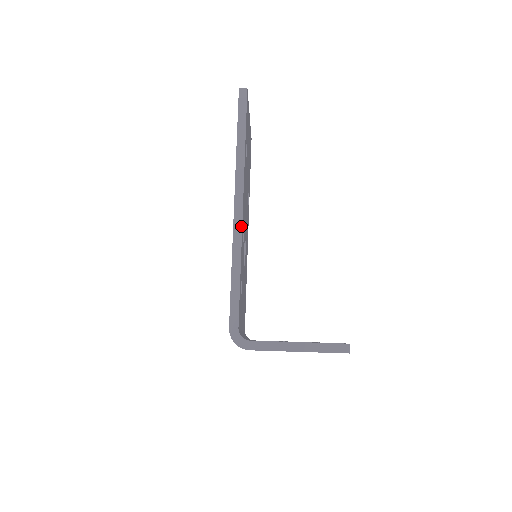
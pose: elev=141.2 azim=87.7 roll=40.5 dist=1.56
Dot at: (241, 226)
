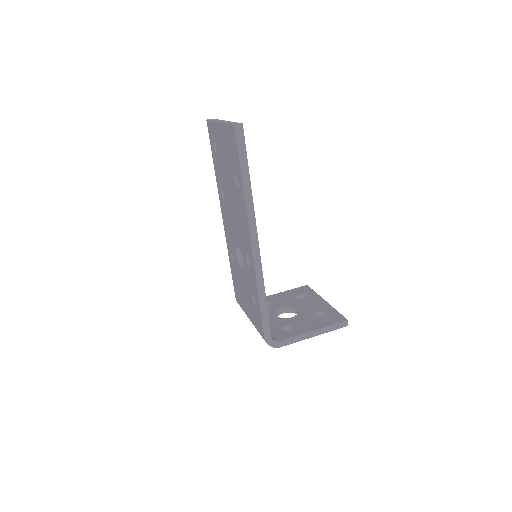
Dot at: (260, 261)
